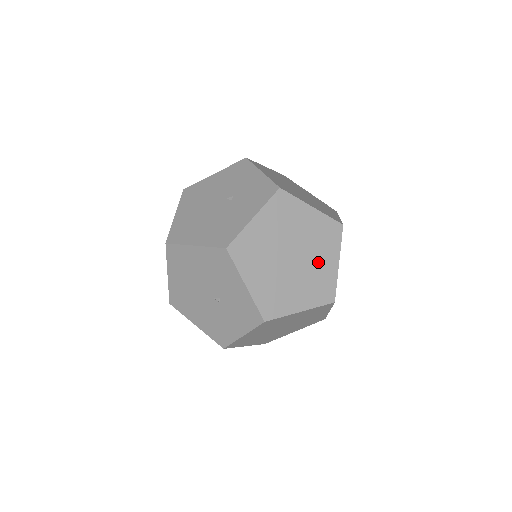
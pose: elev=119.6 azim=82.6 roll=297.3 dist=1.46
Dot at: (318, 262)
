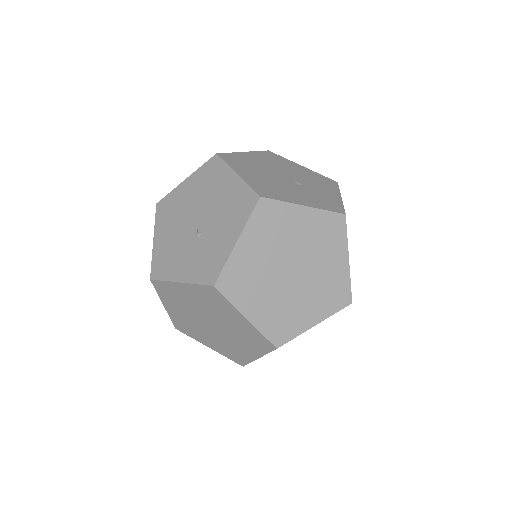
Dot at: (304, 302)
